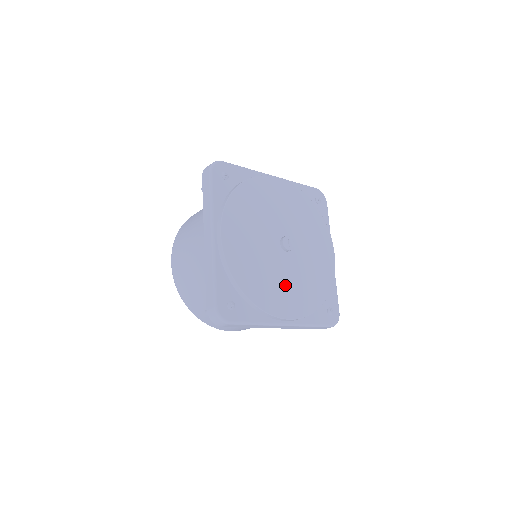
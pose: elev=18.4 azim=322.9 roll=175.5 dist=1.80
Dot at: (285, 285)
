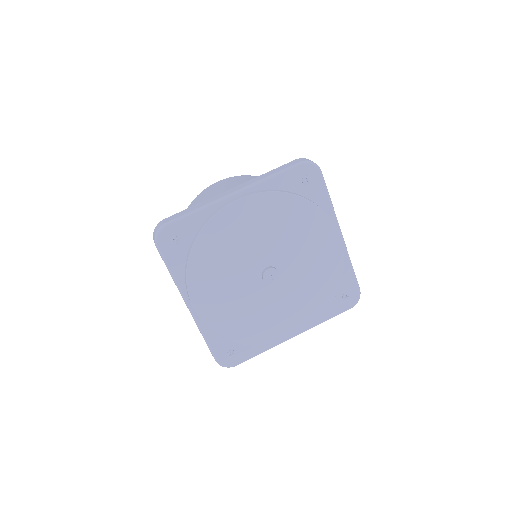
Dot at: (281, 313)
